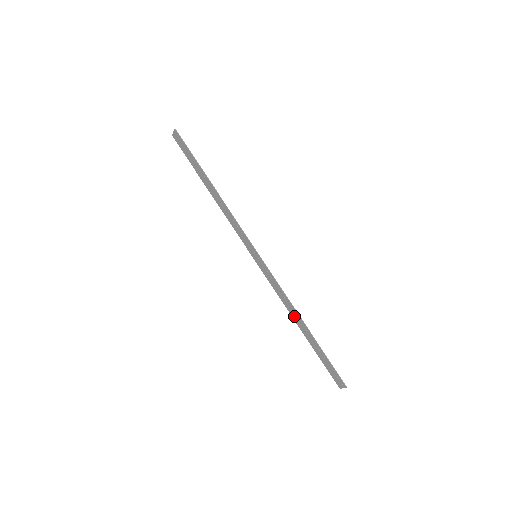
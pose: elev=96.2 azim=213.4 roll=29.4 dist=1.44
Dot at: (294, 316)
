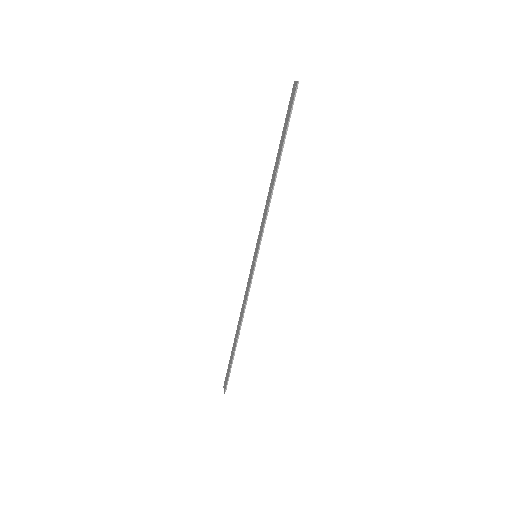
Dot at: (239, 321)
